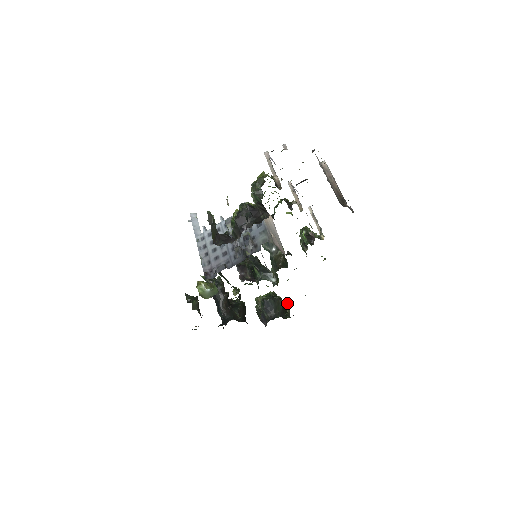
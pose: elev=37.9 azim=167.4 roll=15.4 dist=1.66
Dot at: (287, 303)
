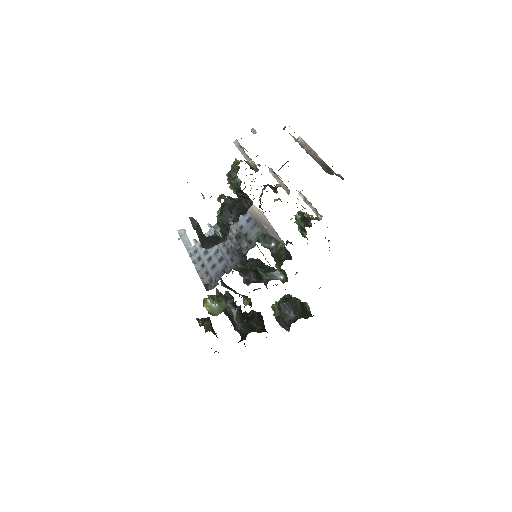
Dot at: (305, 302)
